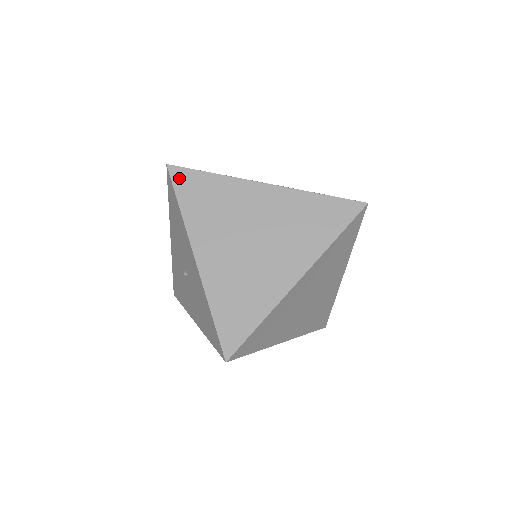
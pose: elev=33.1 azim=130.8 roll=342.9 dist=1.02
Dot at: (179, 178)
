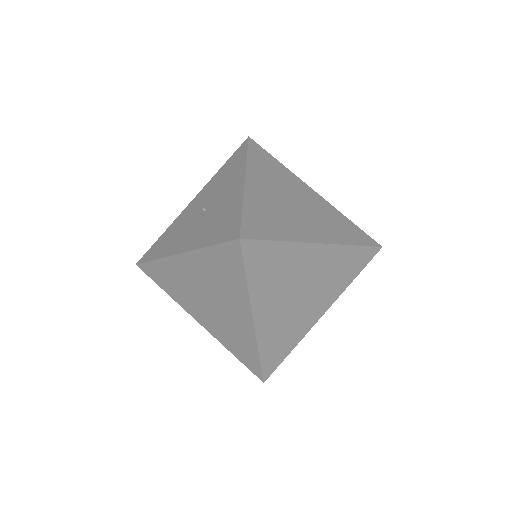
Dot at: (254, 146)
